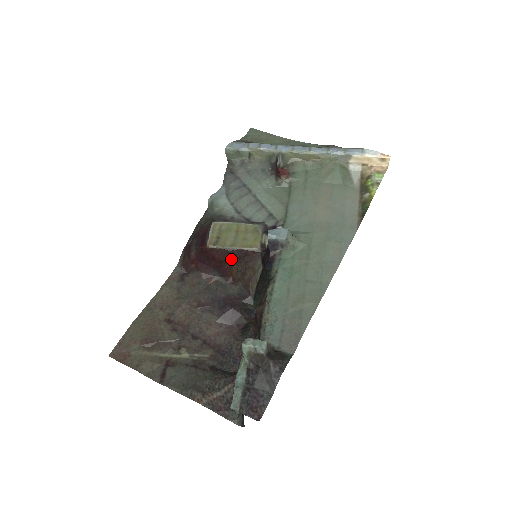
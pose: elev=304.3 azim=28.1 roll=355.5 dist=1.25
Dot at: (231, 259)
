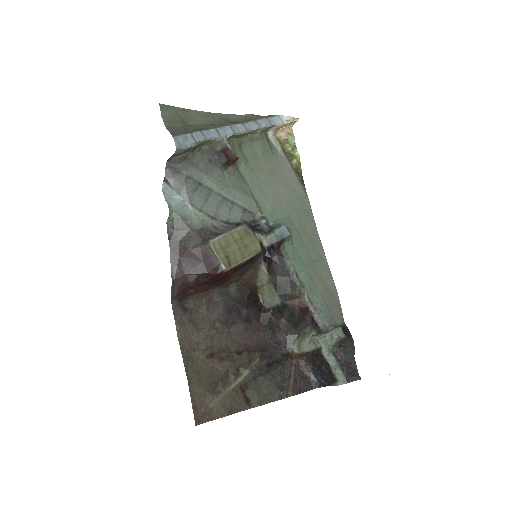
Dot at: (239, 269)
